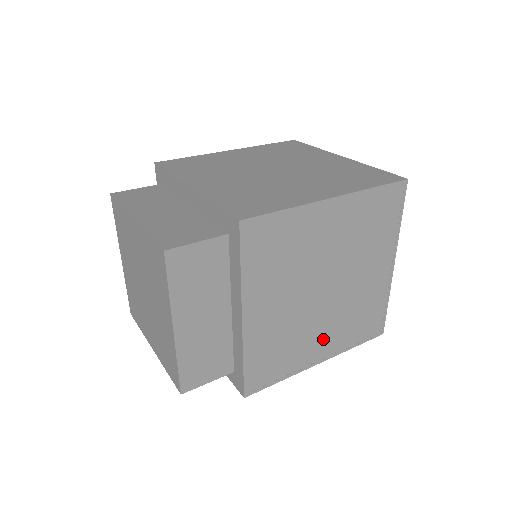
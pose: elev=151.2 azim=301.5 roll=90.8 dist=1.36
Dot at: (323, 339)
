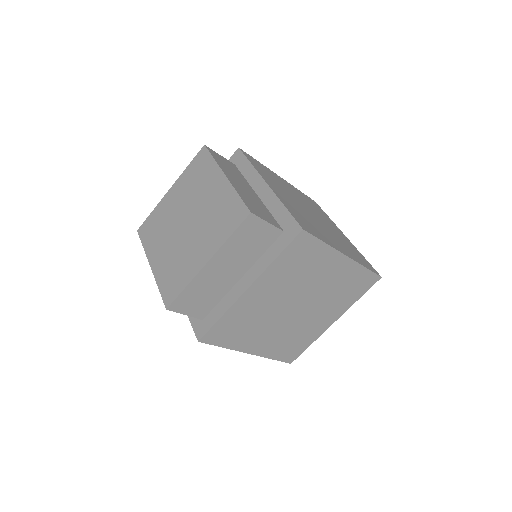
Dot at: (335, 241)
